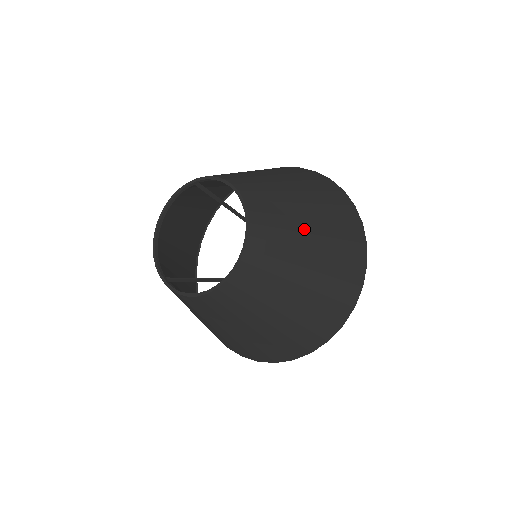
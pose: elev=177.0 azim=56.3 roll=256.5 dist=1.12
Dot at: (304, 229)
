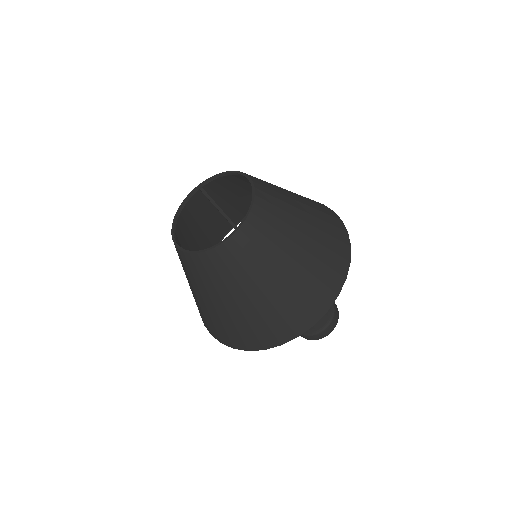
Dot at: (293, 198)
